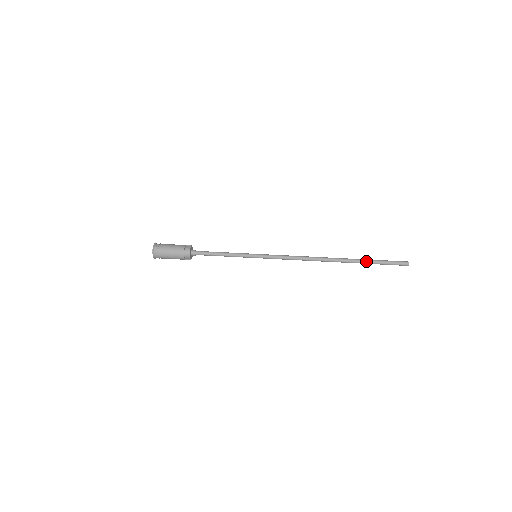
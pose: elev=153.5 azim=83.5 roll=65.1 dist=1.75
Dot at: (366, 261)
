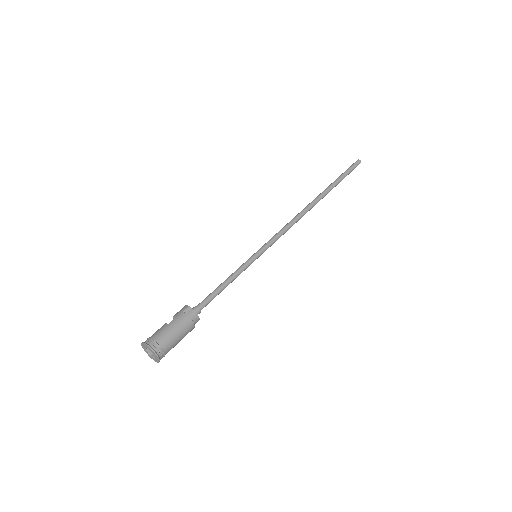
Dot at: (337, 184)
